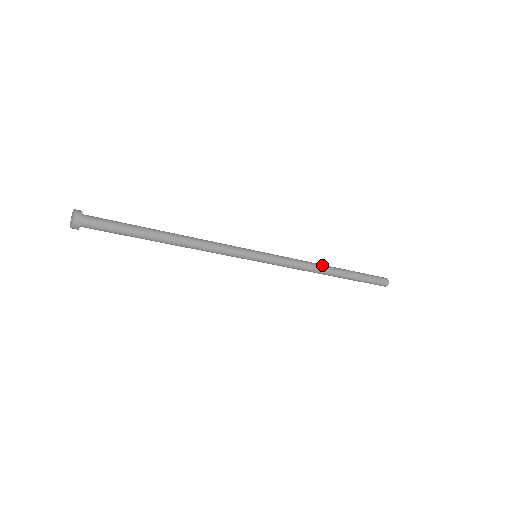
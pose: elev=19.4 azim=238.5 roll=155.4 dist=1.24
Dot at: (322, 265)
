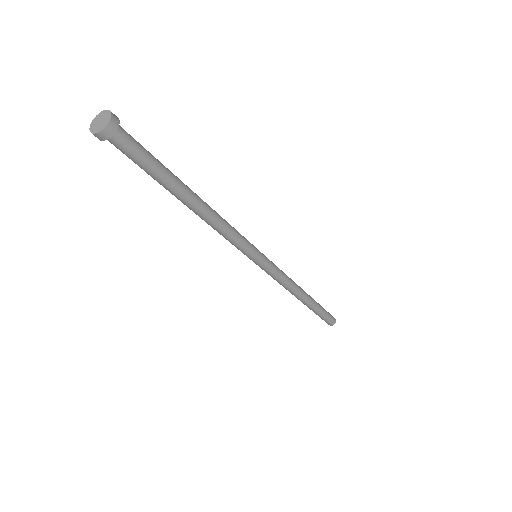
Dot at: occluded
